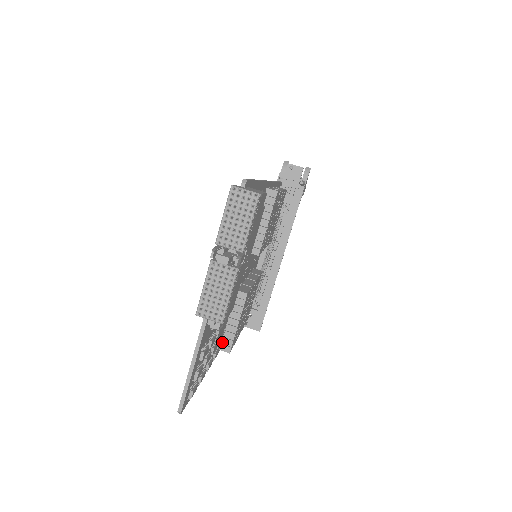
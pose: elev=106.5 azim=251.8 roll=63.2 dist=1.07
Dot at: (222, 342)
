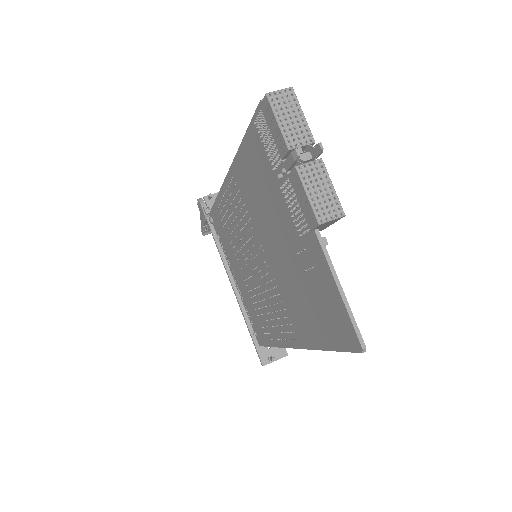
Dot at: occluded
